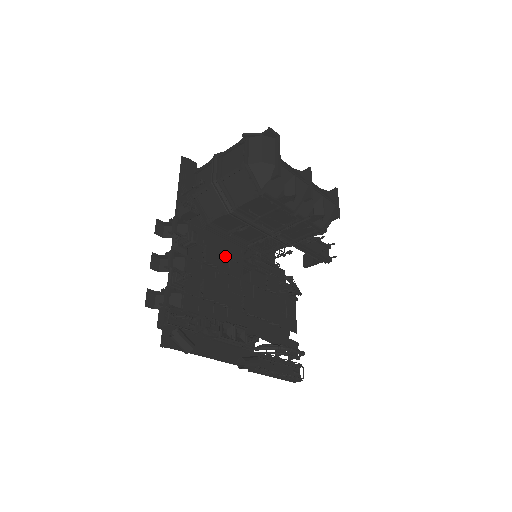
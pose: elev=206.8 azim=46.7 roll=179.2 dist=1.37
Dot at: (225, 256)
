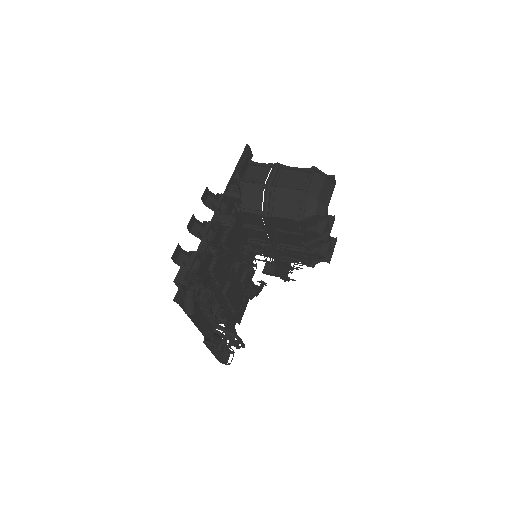
Dot at: (233, 242)
